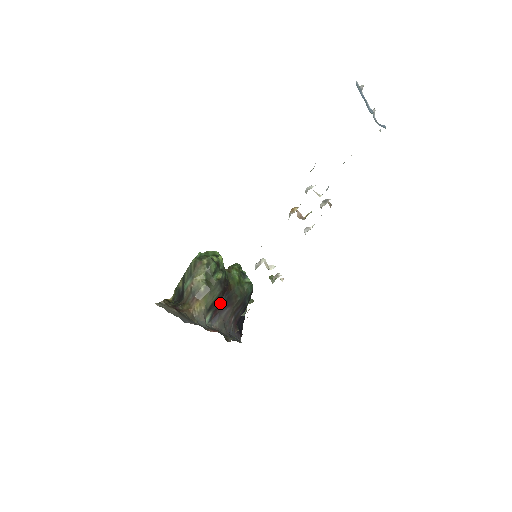
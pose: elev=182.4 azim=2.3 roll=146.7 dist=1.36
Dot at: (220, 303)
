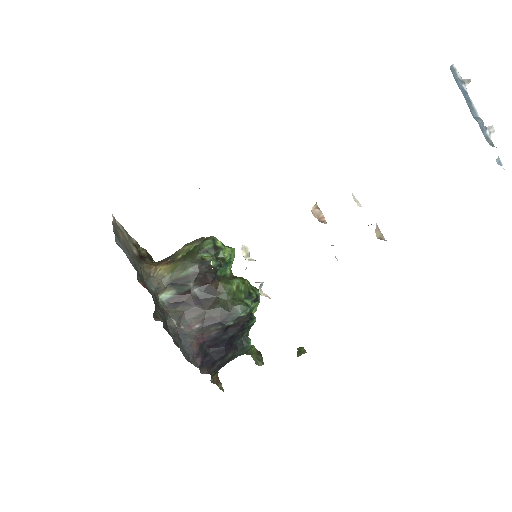
Dot at: (193, 292)
